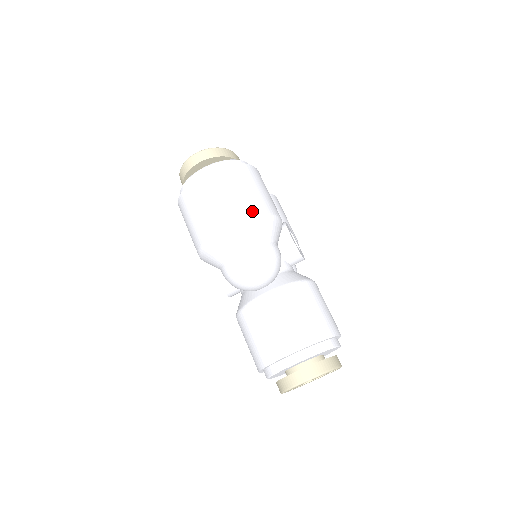
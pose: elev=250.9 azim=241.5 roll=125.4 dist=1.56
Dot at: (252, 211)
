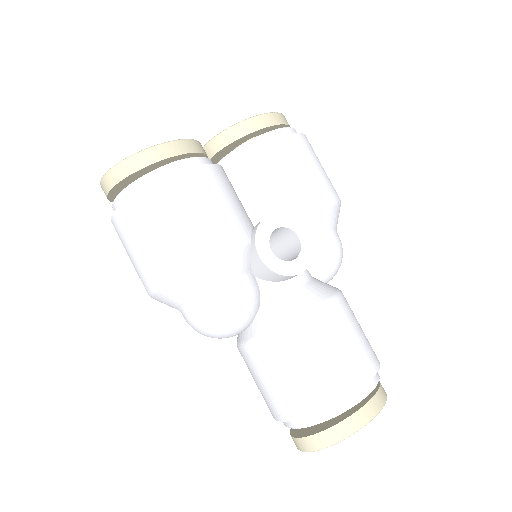
Dot at: (166, 271)
